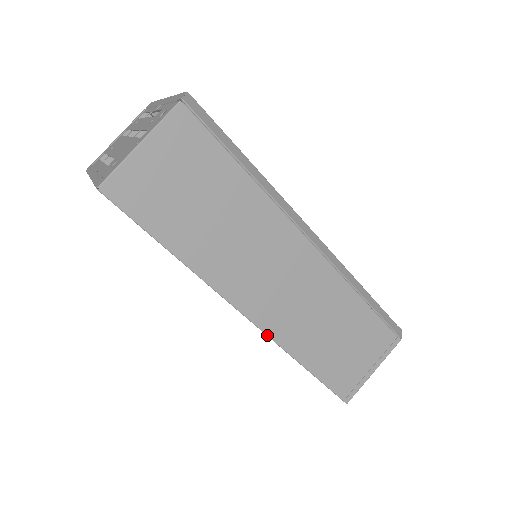
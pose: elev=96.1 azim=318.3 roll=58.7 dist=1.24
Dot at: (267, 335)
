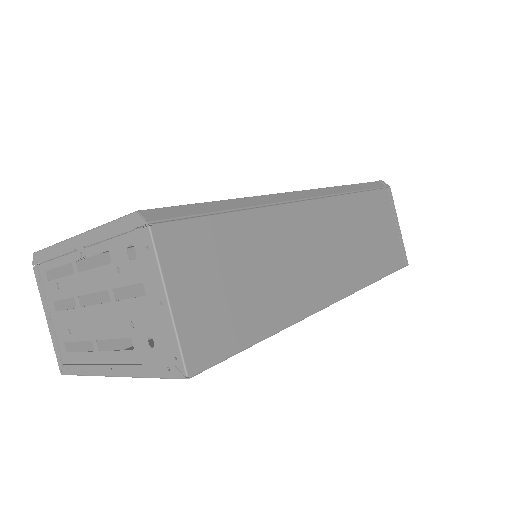
Dot at: (351, 294)
